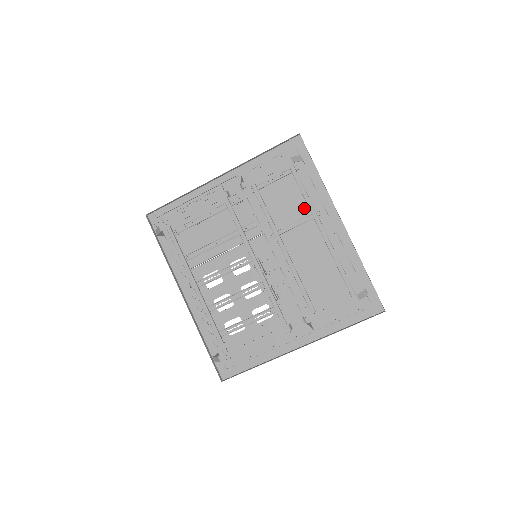
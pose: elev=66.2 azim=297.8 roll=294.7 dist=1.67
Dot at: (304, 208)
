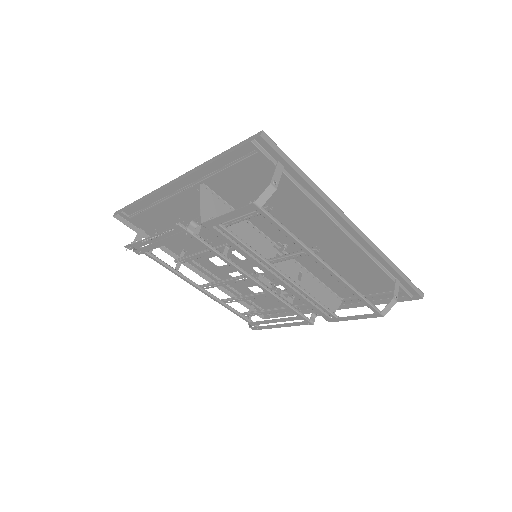
Dot at: (300, 212)
